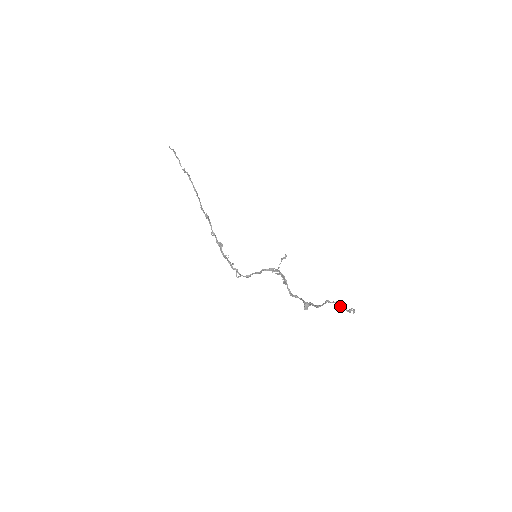
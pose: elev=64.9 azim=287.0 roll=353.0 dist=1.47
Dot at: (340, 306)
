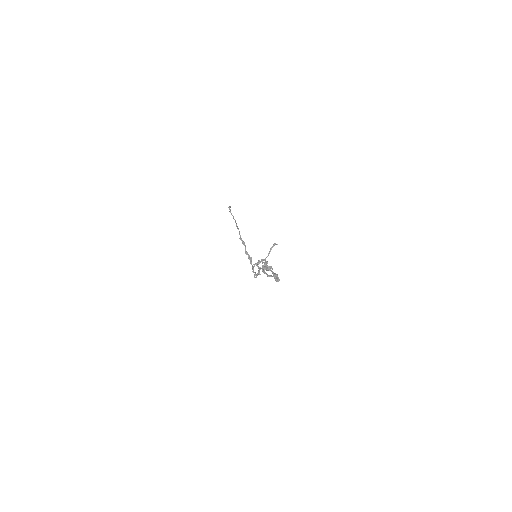
Dot at: occluded
